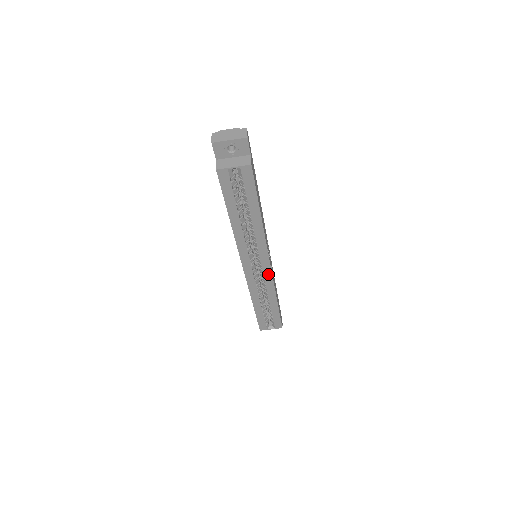
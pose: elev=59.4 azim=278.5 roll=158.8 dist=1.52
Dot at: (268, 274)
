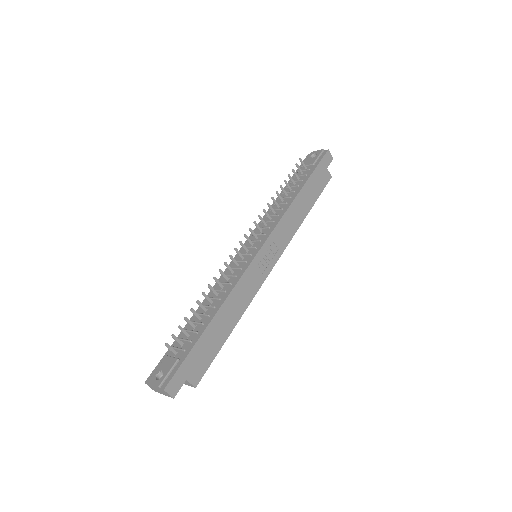
Dot at: occluded
